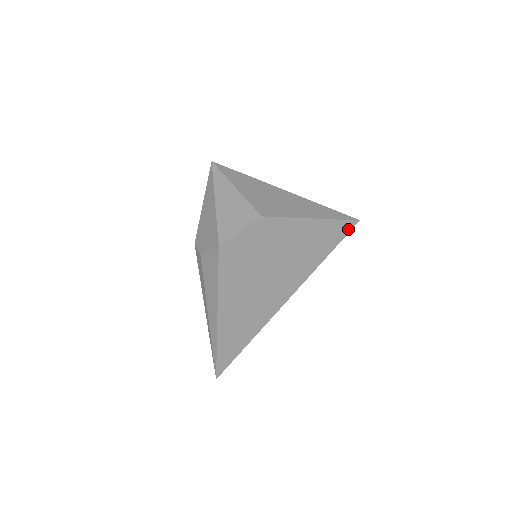
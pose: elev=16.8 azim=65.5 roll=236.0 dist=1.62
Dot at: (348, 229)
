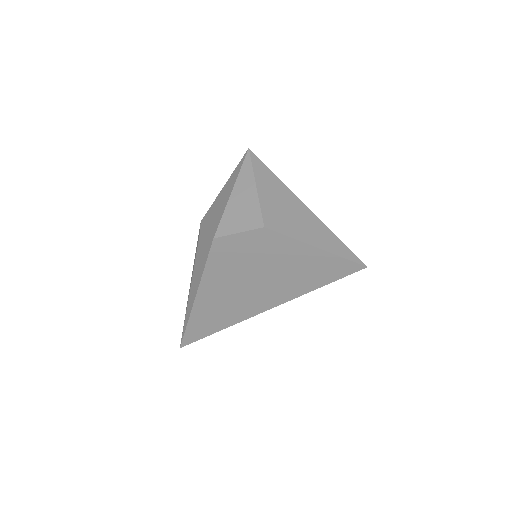
Dot at: (352, 270)
